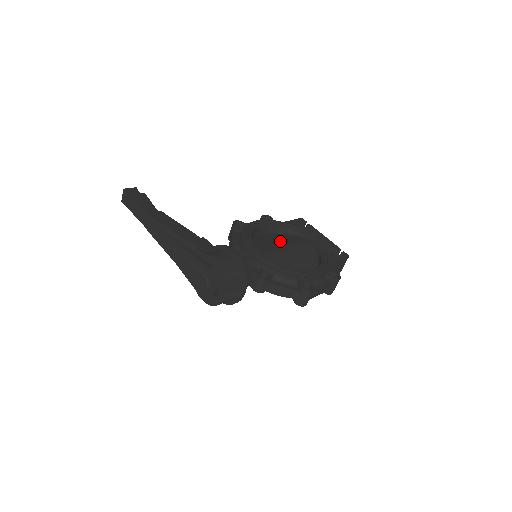
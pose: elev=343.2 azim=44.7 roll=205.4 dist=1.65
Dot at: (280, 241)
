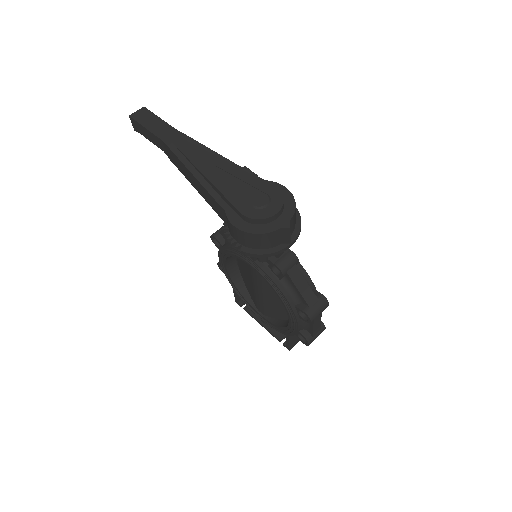
Dot at: occluded
